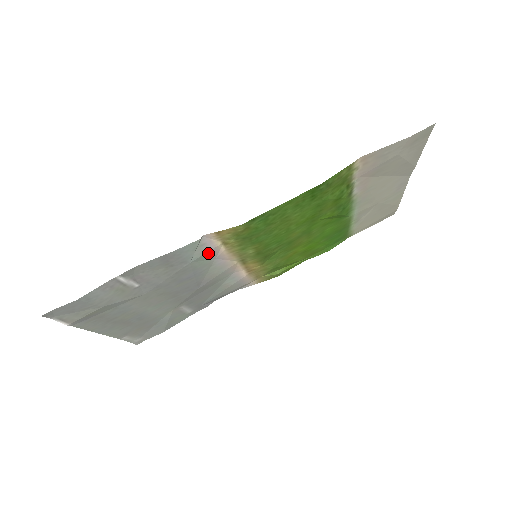
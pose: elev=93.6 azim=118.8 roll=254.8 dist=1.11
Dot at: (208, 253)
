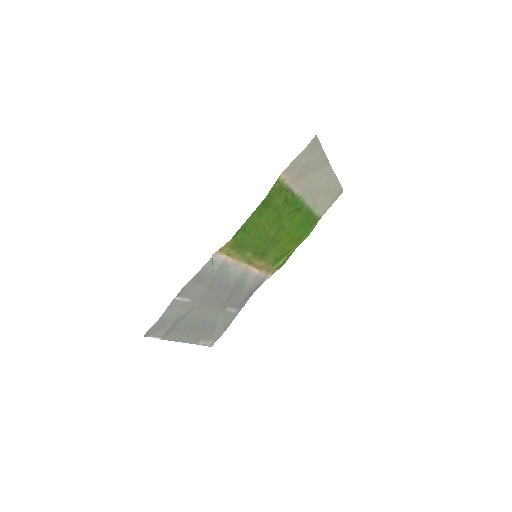
Dot at: (222, 265)
